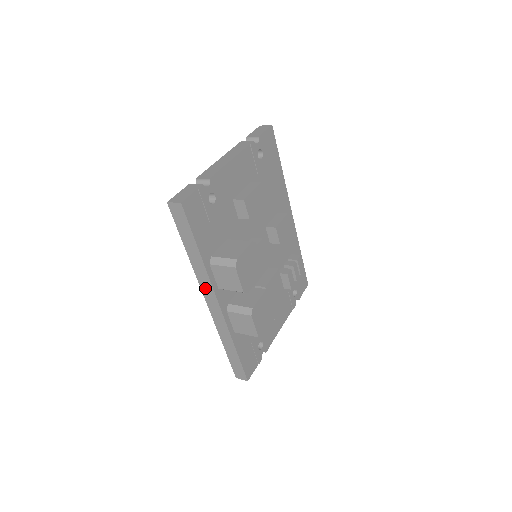
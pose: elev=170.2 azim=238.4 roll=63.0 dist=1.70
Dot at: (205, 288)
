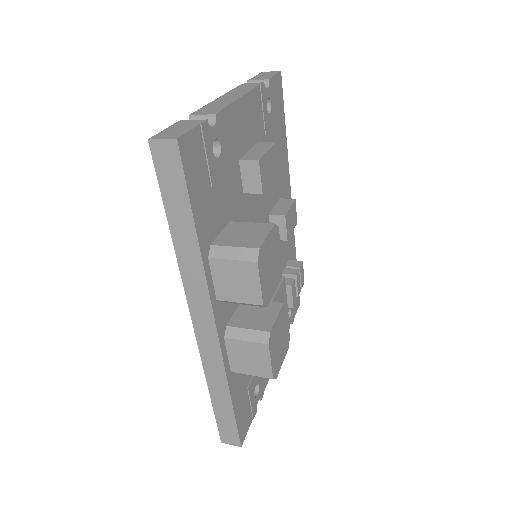
Dot at: (195, 299)
